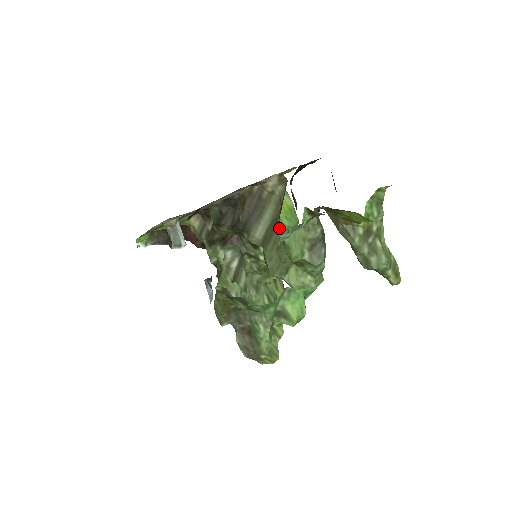
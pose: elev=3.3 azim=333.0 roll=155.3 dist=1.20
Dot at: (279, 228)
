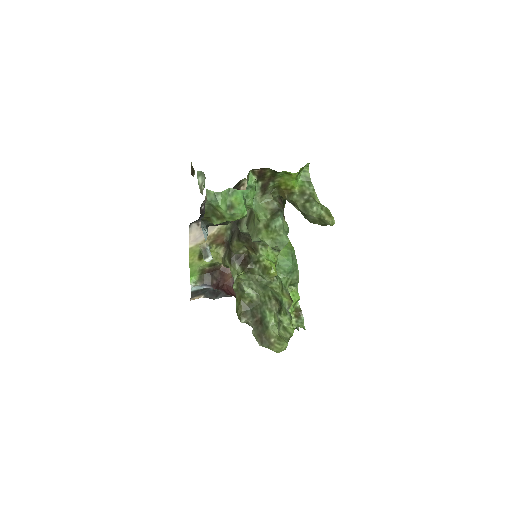
Dot at: occluded
